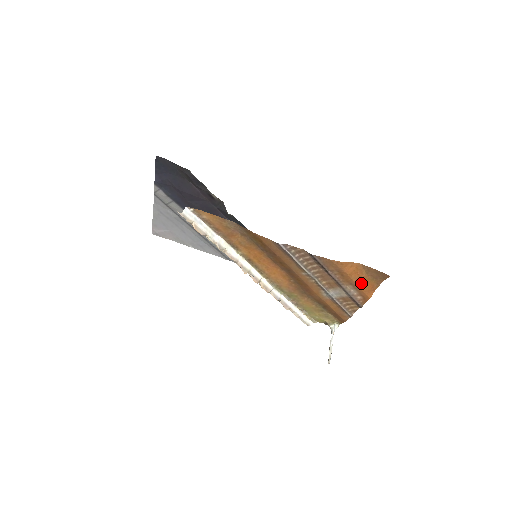
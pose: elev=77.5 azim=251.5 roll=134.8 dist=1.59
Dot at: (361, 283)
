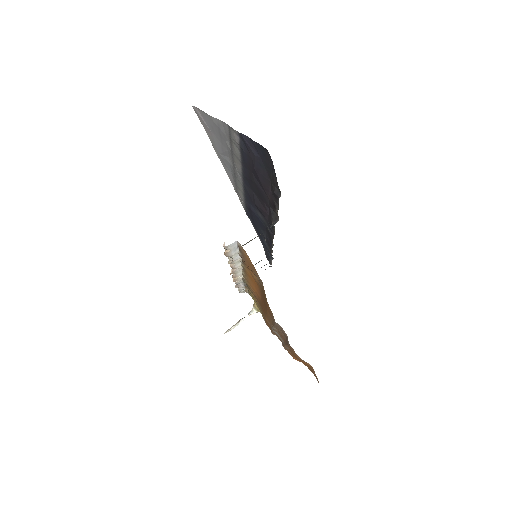
Dot at: occluded
